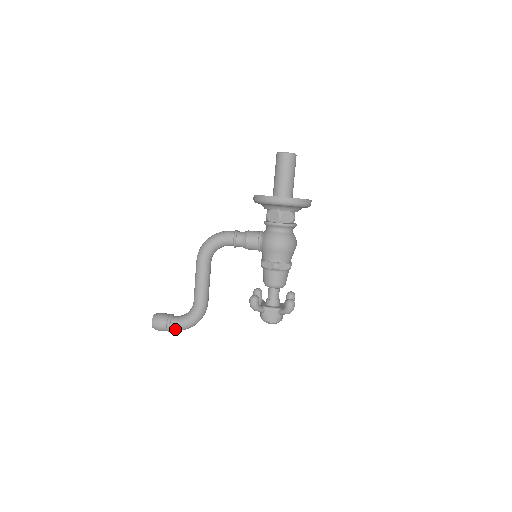
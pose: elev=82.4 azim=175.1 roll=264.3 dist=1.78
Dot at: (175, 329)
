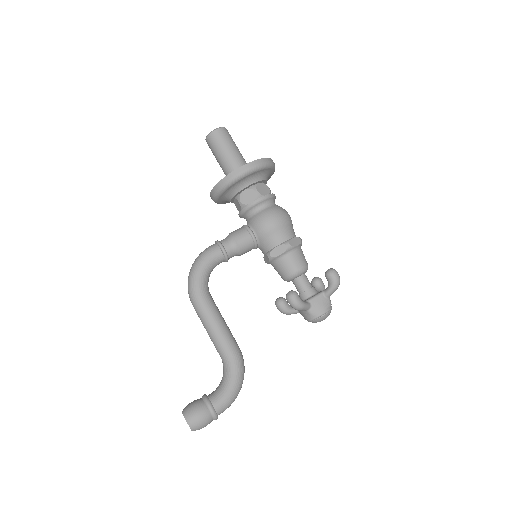
Dot at: (222, 408)
